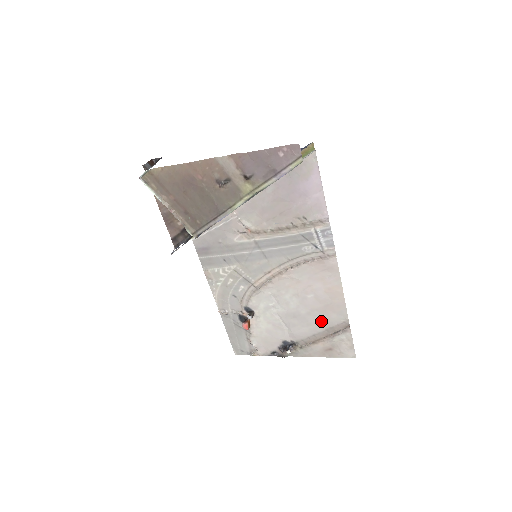
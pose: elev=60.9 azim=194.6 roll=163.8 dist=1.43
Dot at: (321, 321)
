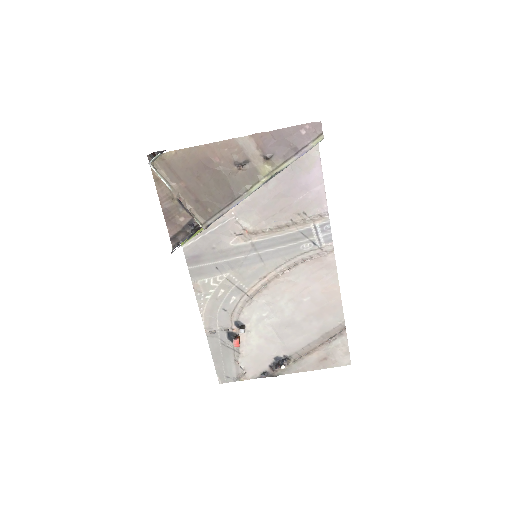
Dot at: (317, 327)
